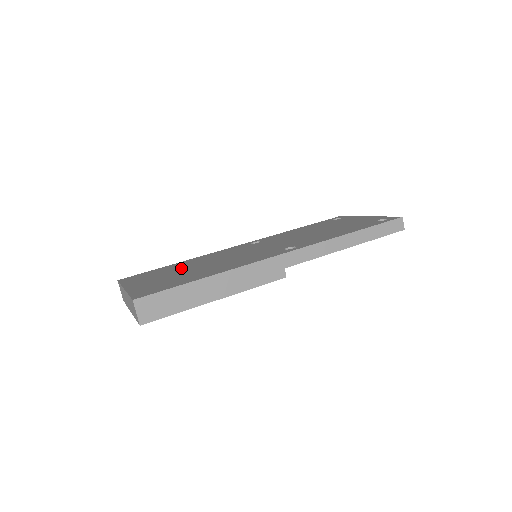
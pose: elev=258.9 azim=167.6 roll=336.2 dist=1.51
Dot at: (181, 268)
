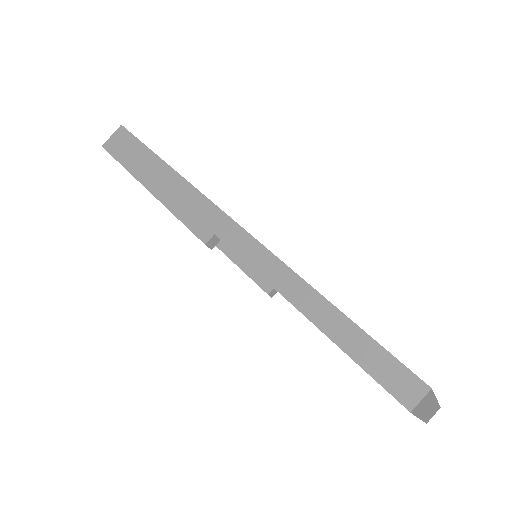
Dot at: occluded
